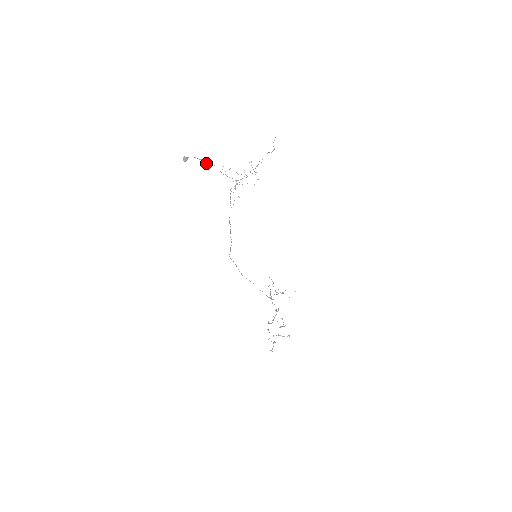
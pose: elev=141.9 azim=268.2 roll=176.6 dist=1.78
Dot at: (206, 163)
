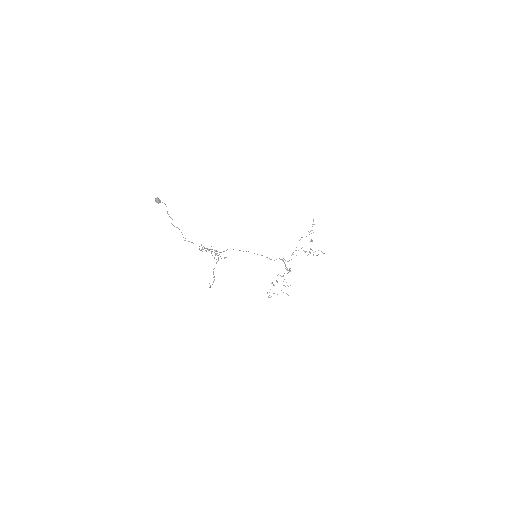
Dot at: occluded
